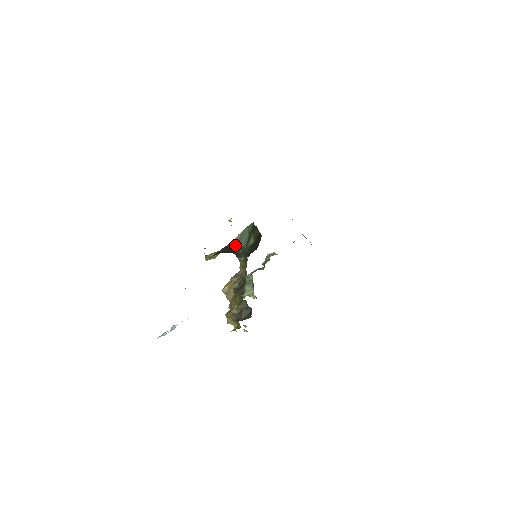
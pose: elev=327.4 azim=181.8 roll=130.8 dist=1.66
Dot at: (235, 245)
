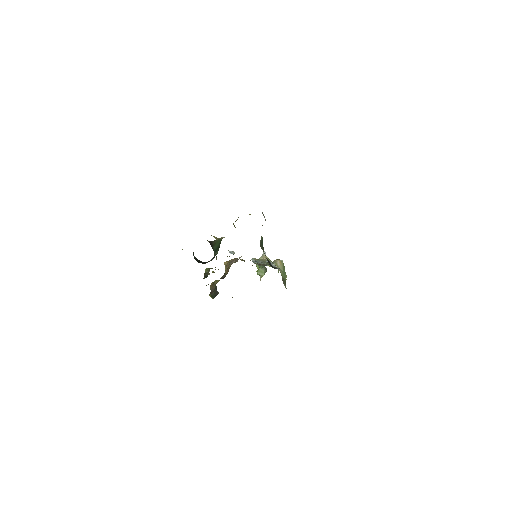
Dot at: (212, 245)
